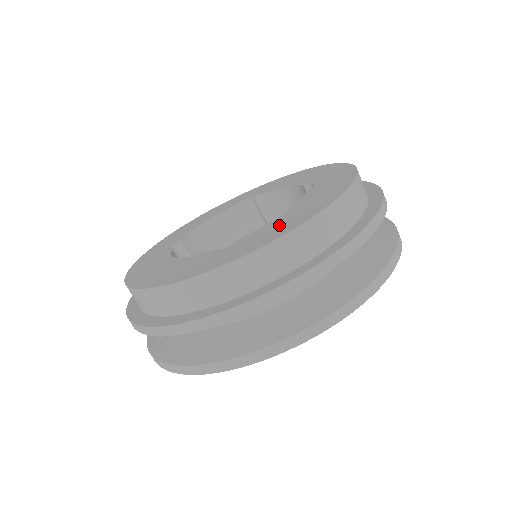
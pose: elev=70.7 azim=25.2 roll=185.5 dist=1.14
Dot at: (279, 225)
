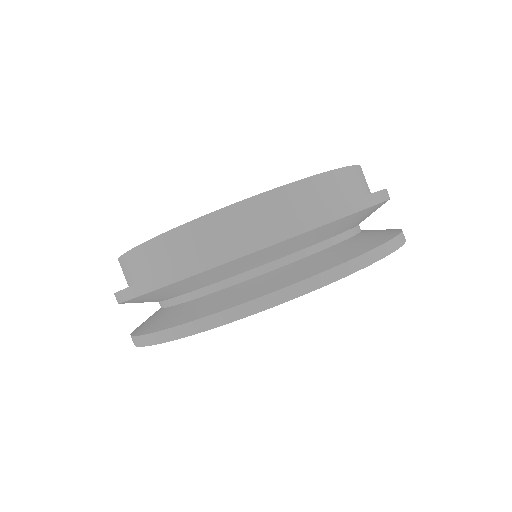
Dot at: occluded
